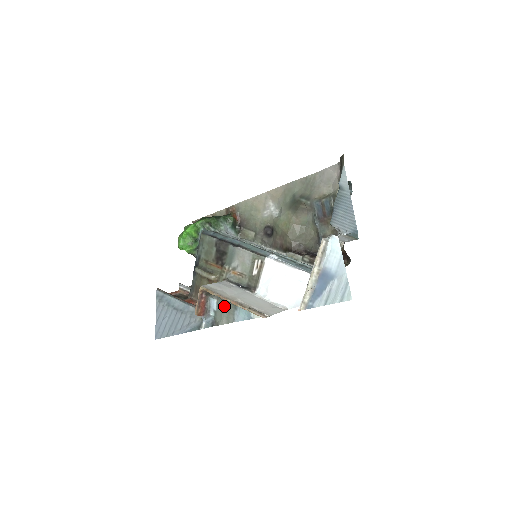
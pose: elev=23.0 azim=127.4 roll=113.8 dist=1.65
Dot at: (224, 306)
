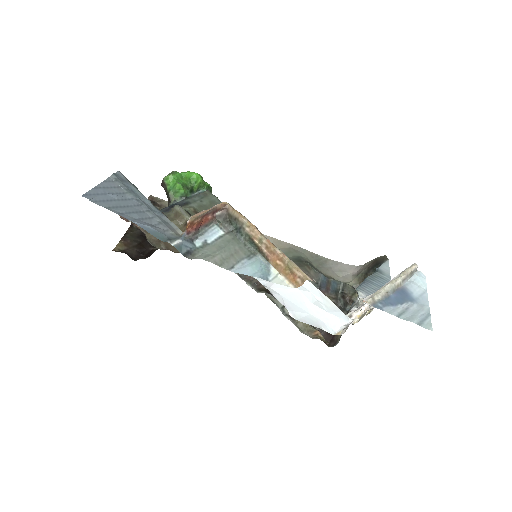
Dot at: (232, 244)
